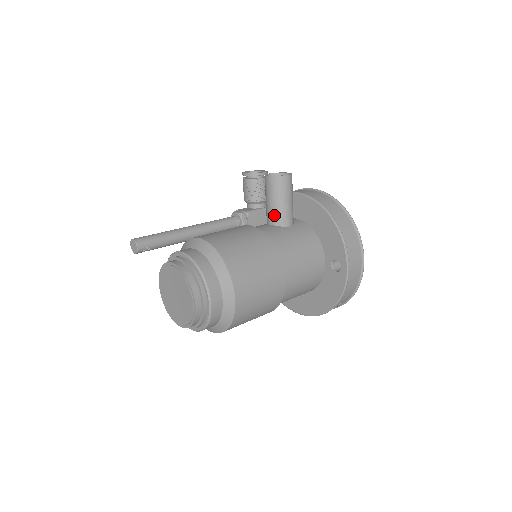
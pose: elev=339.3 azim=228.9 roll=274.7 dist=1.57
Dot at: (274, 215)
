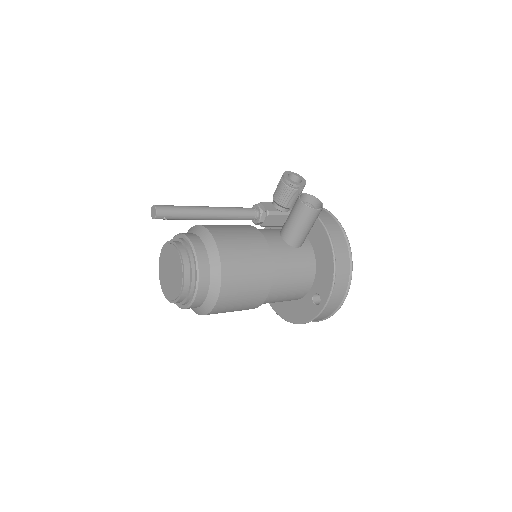
Dot at: (288, 233)
